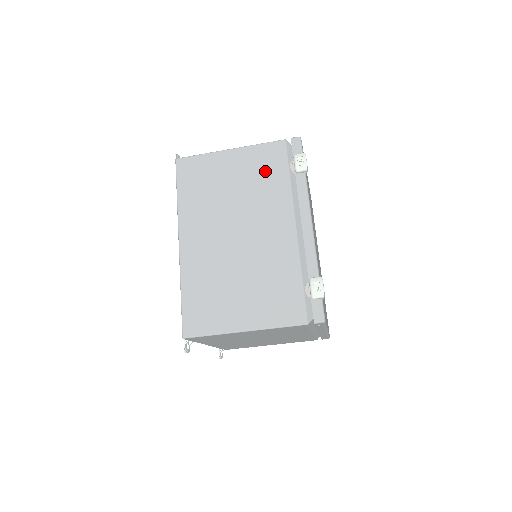
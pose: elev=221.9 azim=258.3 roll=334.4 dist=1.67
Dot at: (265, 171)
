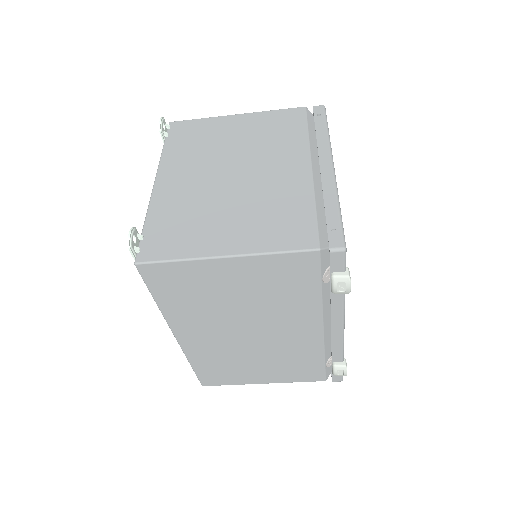
Dot at: (285, 284)
